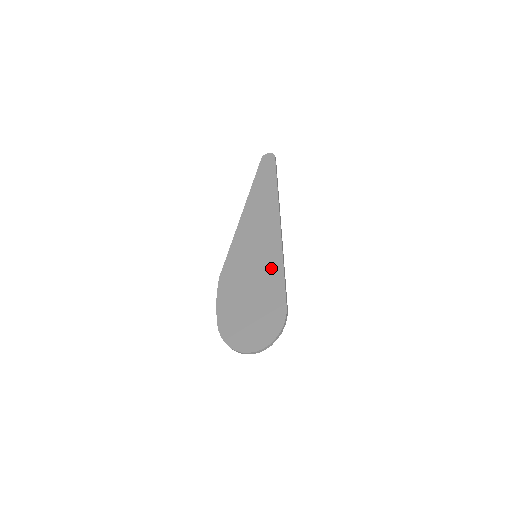
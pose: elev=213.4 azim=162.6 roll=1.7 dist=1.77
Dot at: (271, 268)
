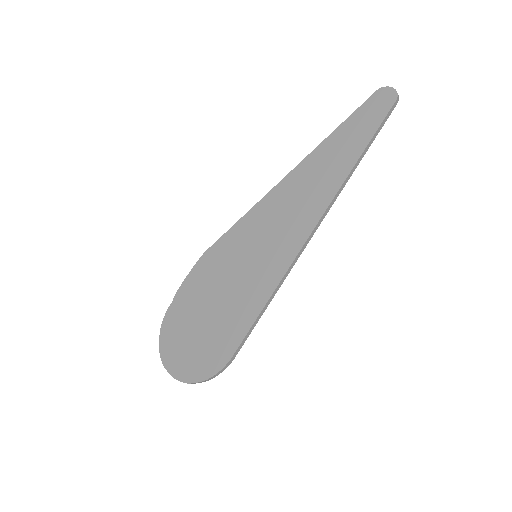
Dot at: (255, 290)
